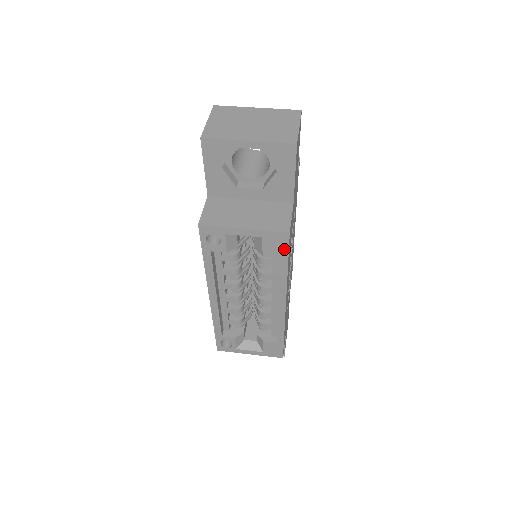
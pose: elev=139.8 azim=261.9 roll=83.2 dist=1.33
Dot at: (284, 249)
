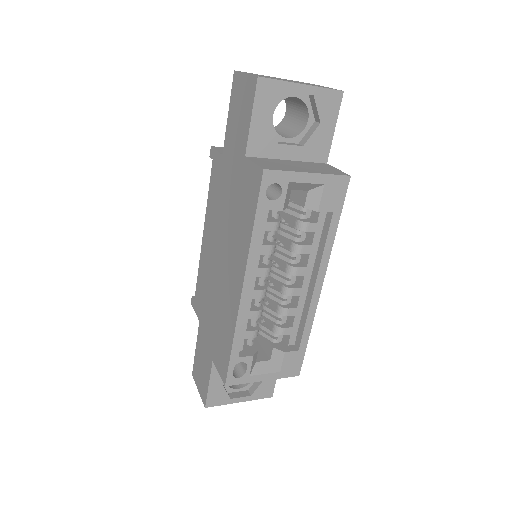
Dot at: (340, 200)
